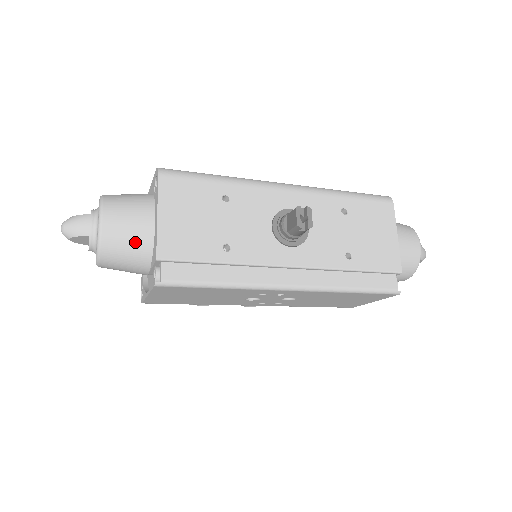
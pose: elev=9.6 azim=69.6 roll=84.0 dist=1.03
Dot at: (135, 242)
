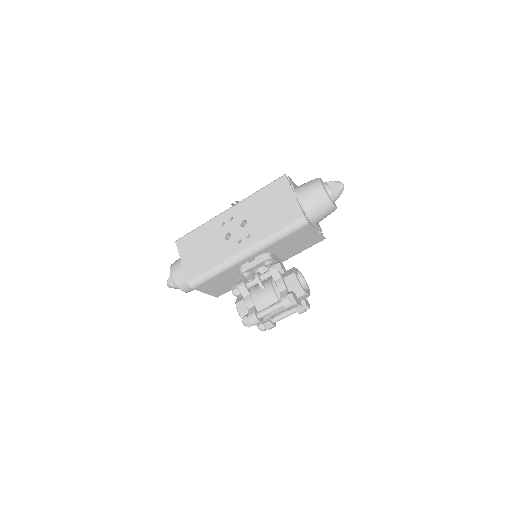
Dot at: occluded
